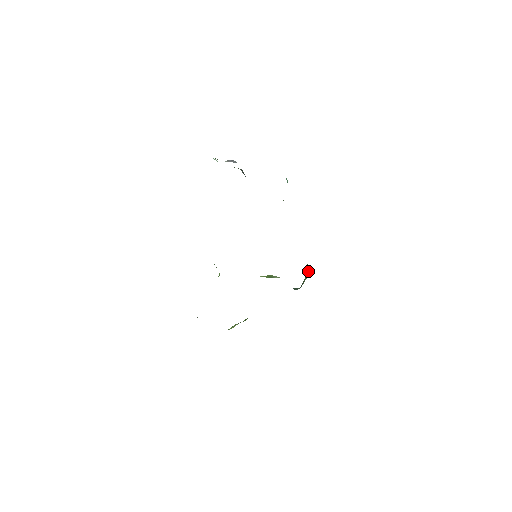
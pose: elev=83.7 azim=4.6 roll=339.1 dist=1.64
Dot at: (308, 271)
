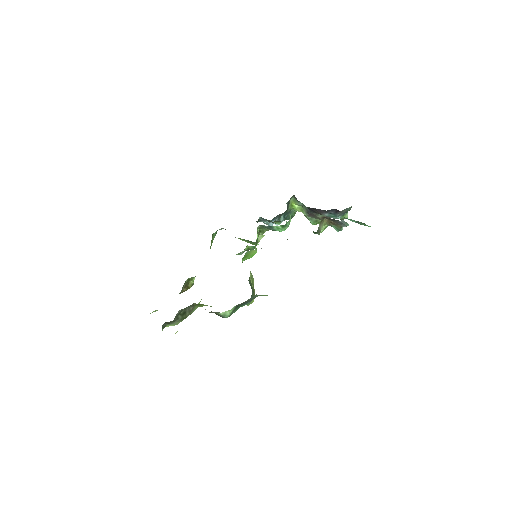
Dot at: occluded
